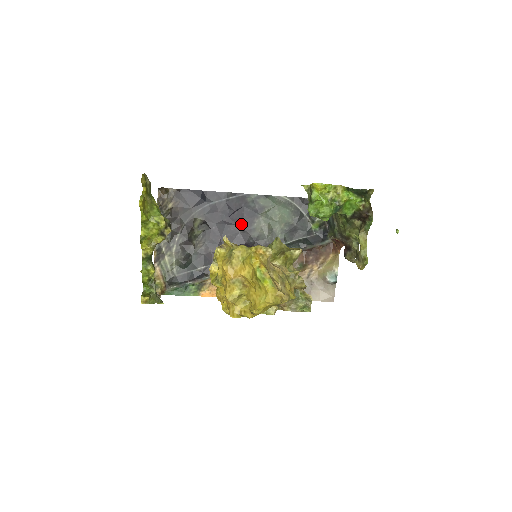
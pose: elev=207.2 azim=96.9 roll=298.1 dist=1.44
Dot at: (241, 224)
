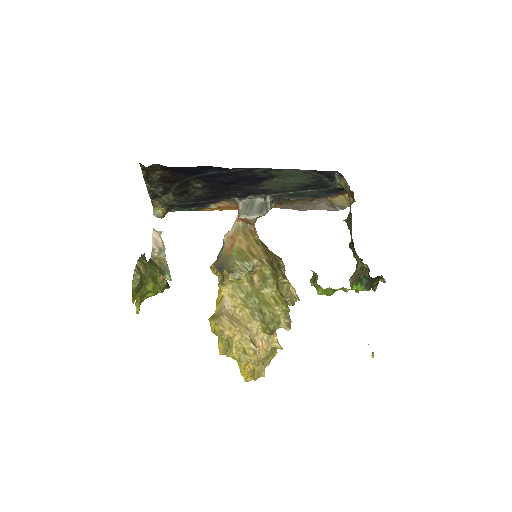
Dot at: (246, 183)
